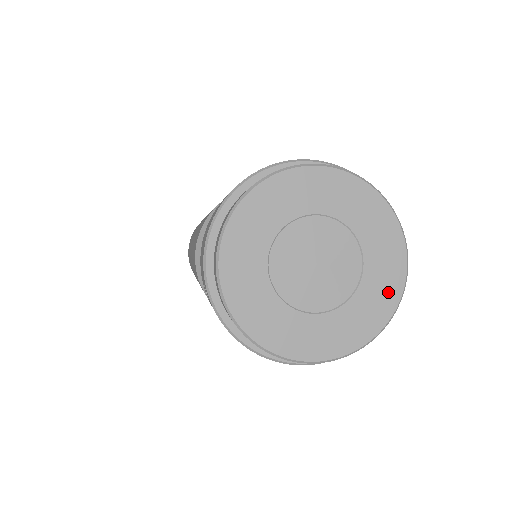
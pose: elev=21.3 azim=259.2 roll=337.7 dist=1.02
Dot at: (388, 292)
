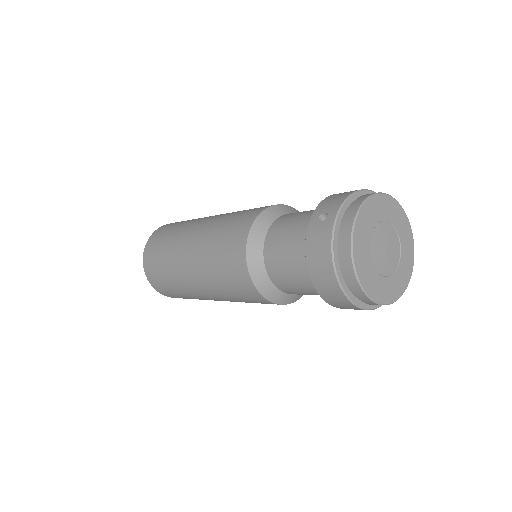
Dot at: (396, 291)
